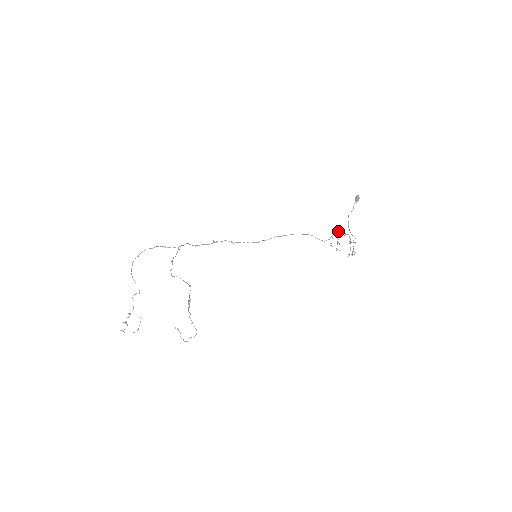
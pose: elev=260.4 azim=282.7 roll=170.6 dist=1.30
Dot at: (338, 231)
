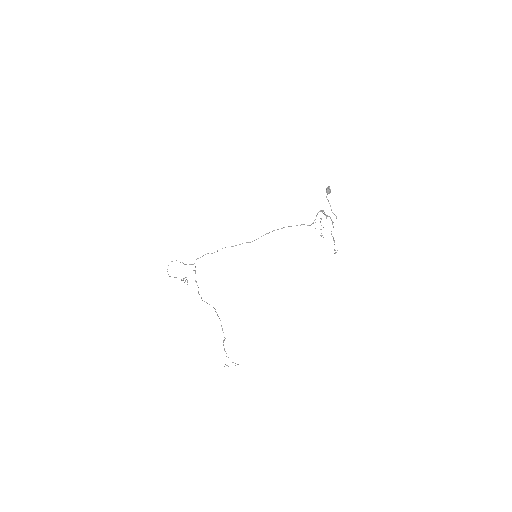
Dot at: occluded
